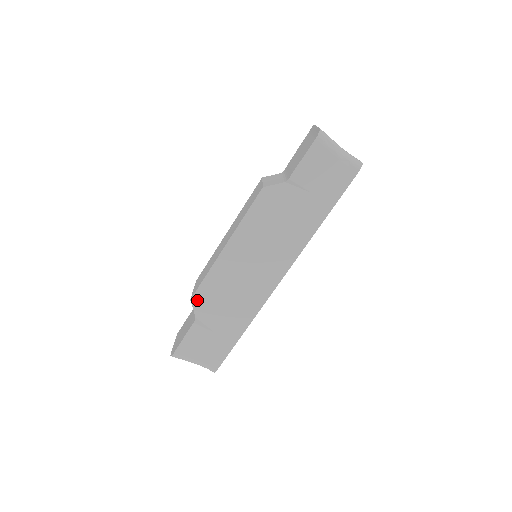
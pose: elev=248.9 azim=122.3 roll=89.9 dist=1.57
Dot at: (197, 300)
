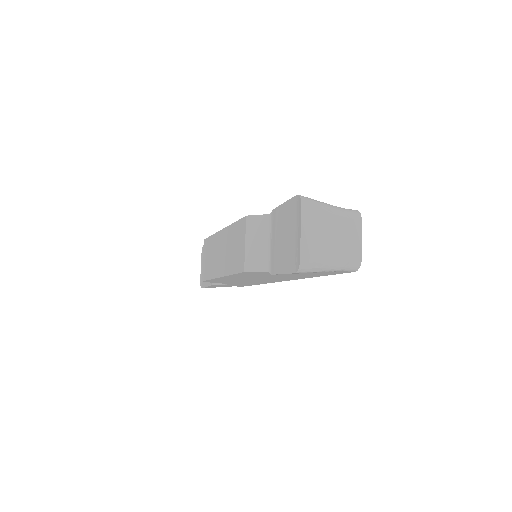
Dot at: (208, 281)
